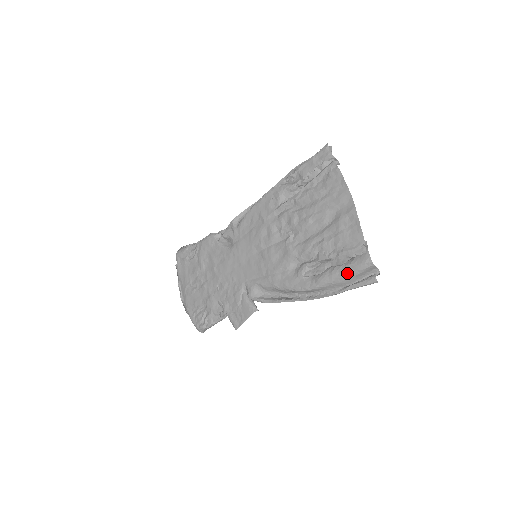
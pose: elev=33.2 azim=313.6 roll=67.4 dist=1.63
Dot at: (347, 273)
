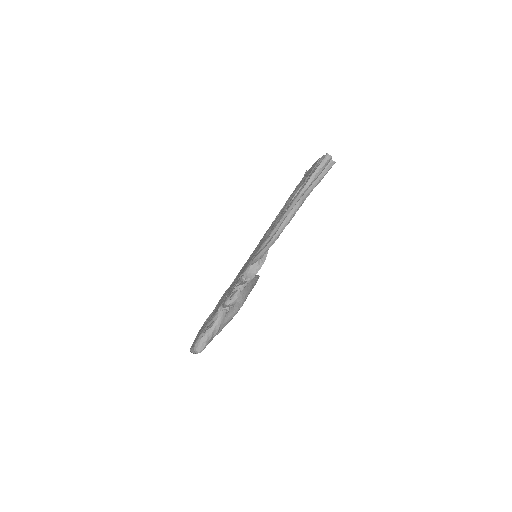
Dot at: (310, 176)
